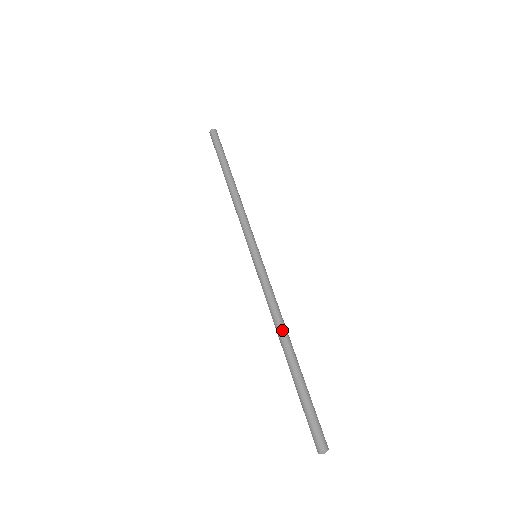
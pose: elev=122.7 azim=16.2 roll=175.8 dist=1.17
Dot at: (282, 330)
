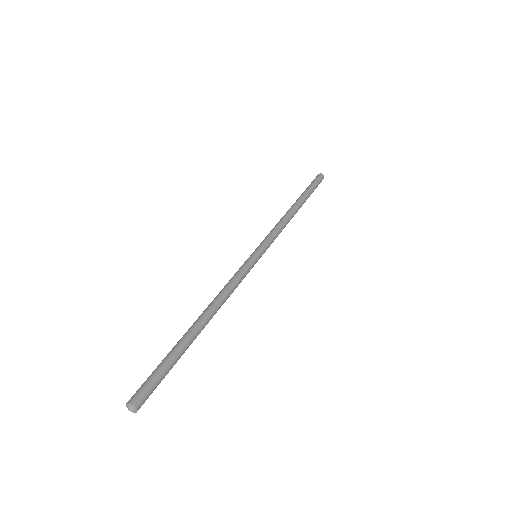
Dot at: (207, 307)
